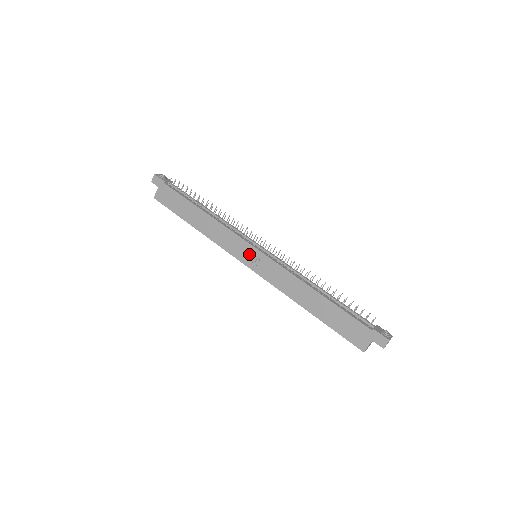
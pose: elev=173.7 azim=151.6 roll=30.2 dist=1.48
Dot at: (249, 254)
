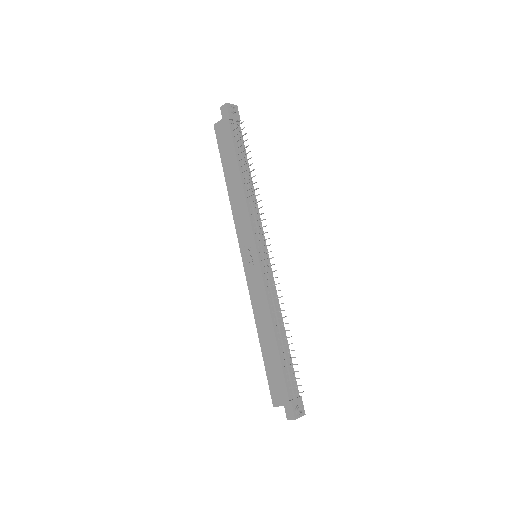
Dot at: (250, 251)
